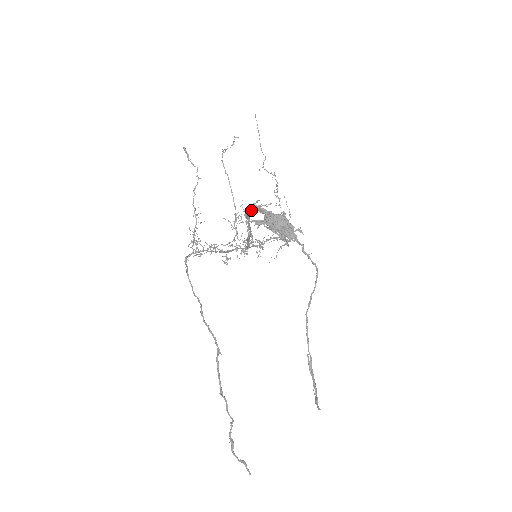
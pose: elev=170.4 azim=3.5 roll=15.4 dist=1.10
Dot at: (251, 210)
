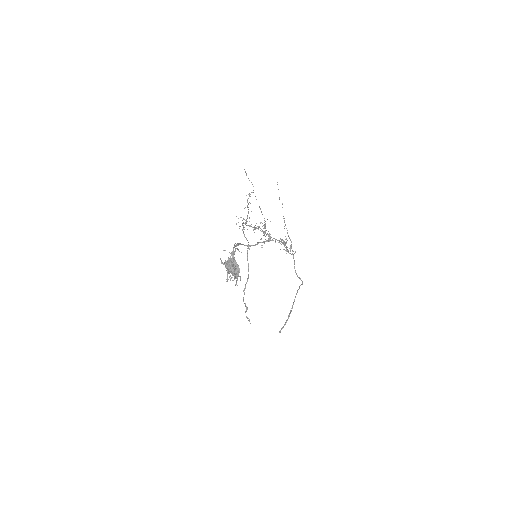
Dot at: occluded
